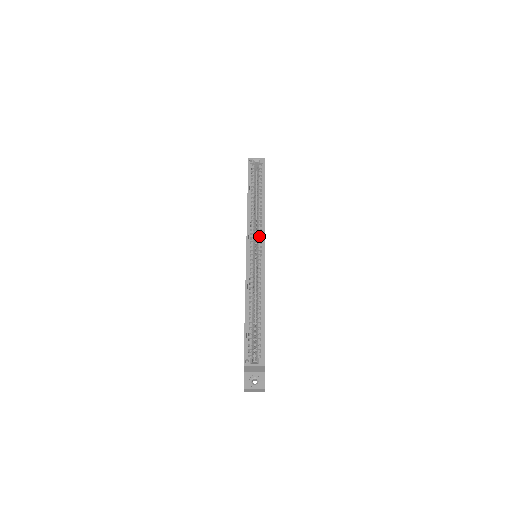
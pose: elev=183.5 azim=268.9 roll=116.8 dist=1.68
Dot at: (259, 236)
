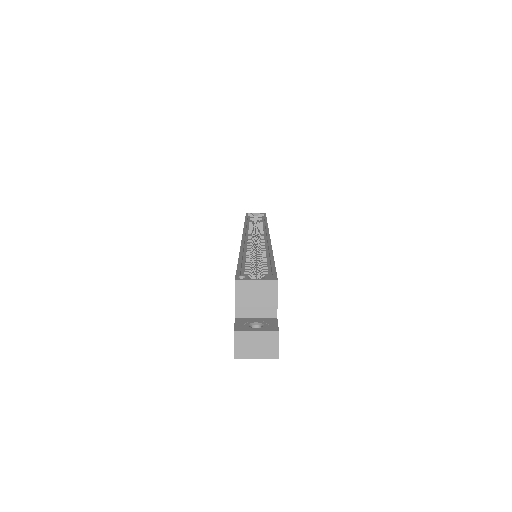
Dot at: (260, 233)
